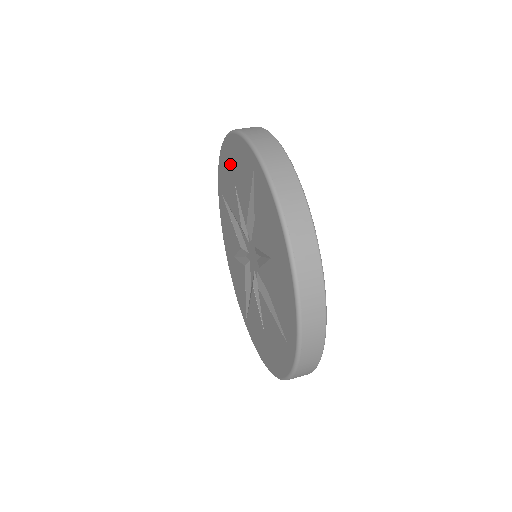
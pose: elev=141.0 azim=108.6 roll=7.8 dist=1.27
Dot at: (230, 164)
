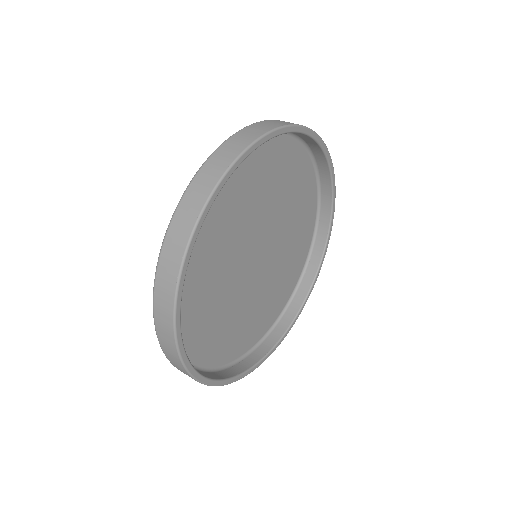
Dot at: occluded
